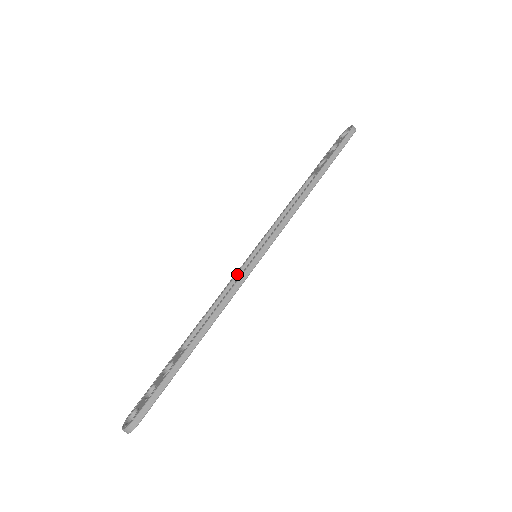
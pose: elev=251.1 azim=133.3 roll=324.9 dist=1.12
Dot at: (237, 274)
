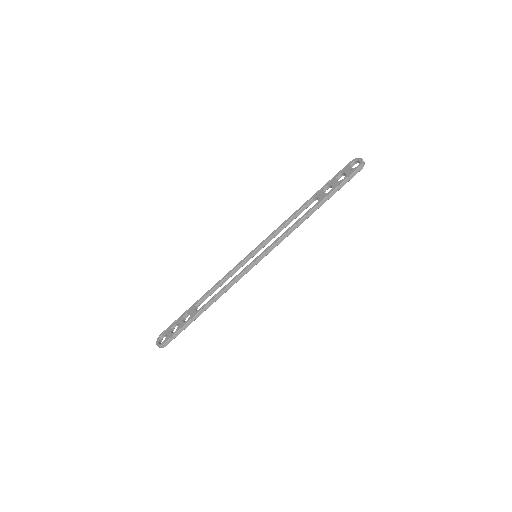
Dot at: (240, 264)
